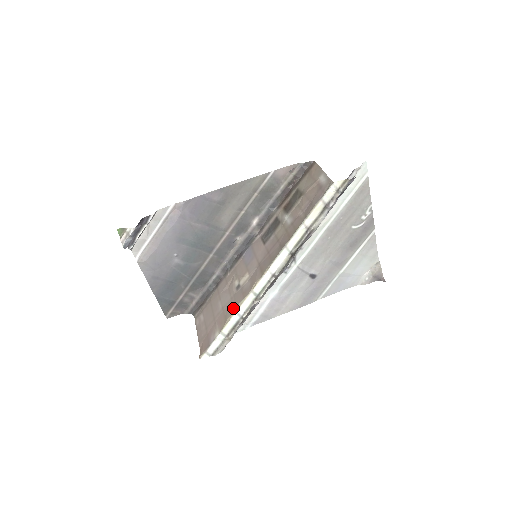
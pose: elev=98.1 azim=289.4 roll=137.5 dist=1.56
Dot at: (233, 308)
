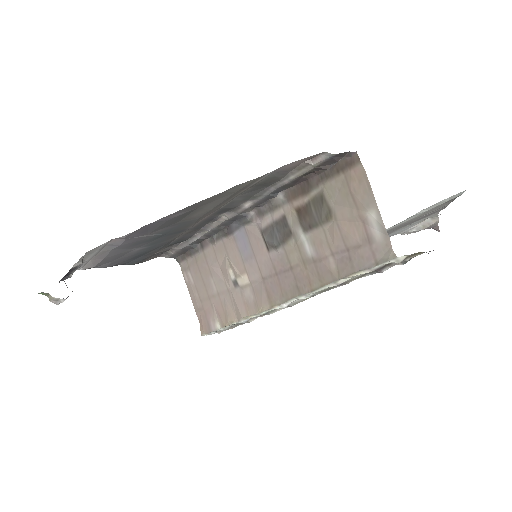
Dot at: (234, 313)
